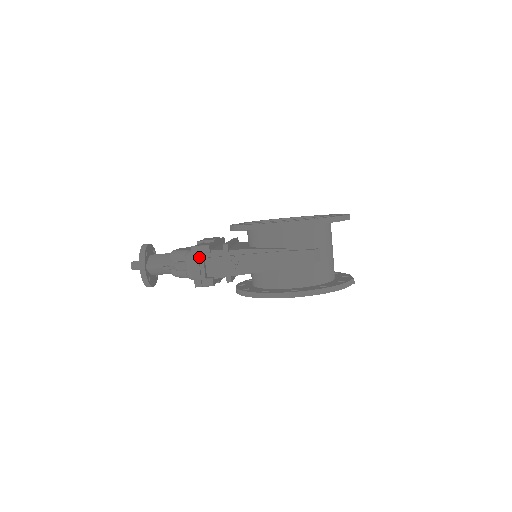
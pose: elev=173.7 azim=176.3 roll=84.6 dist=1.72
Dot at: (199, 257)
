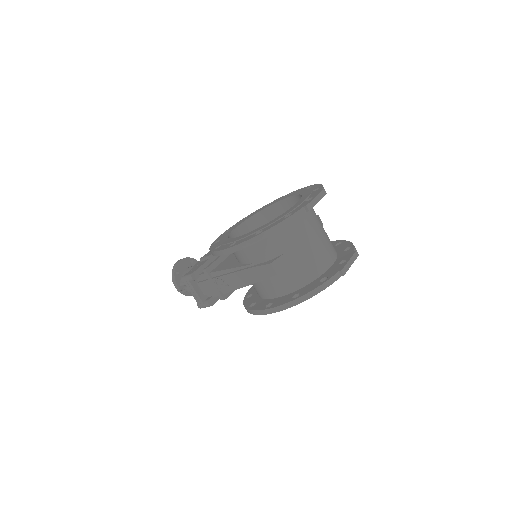
Dot at: (189, 286)
